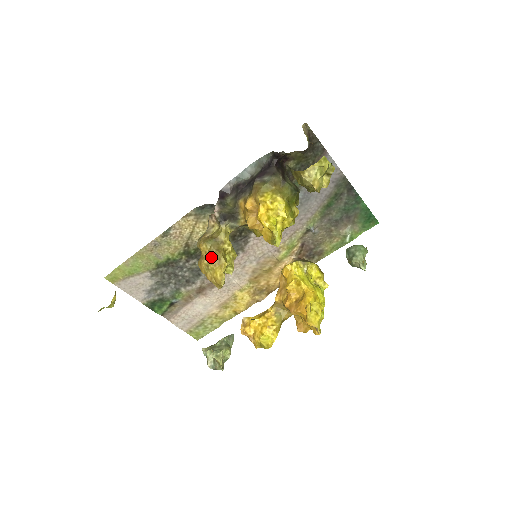
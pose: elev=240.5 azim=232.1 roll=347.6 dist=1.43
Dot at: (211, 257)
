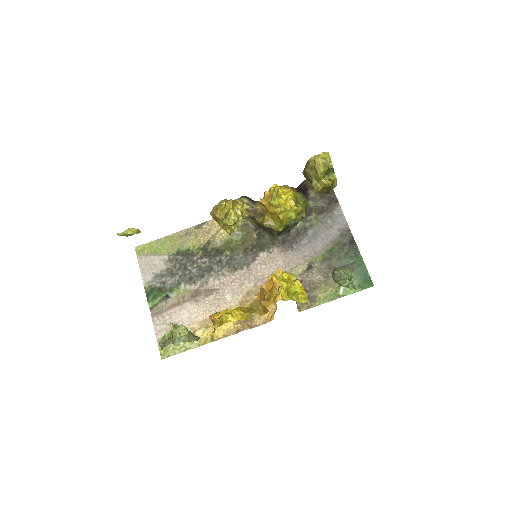
Dot at: (223, 200)
